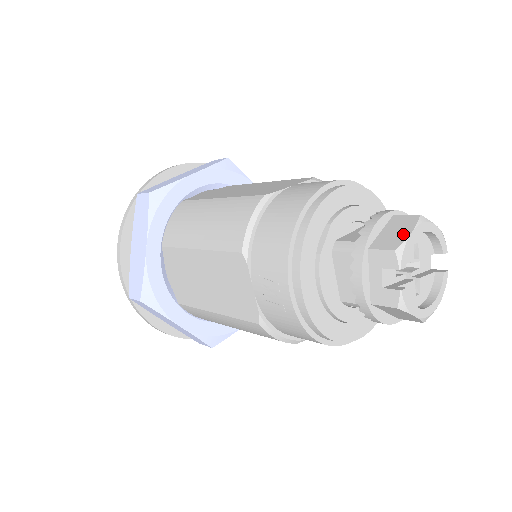
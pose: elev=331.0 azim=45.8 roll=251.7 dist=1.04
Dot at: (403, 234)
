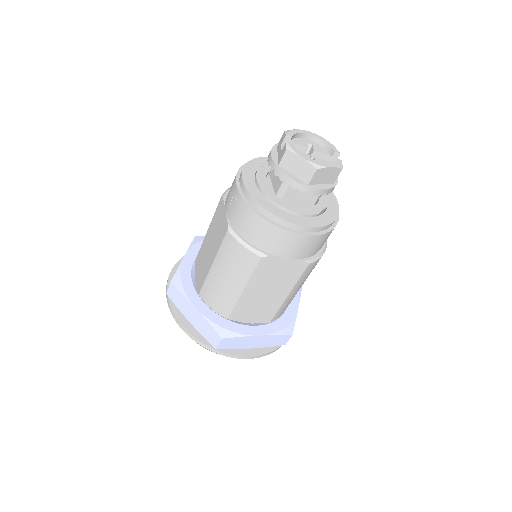
Dot at: occluded
